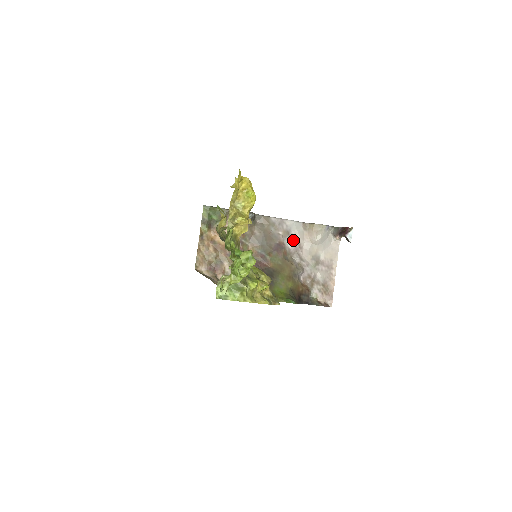
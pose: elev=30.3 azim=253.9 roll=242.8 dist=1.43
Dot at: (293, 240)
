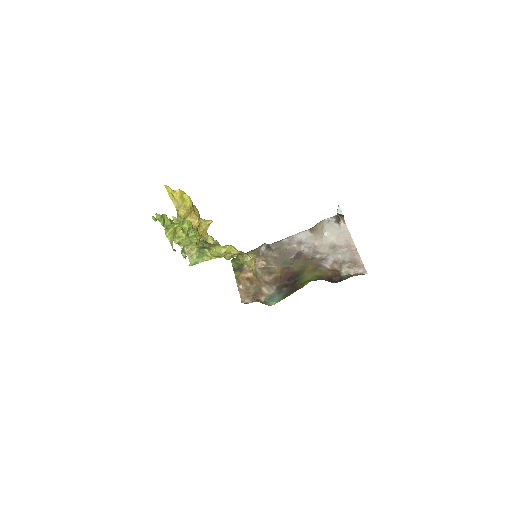
Dot at: (307, 245)
